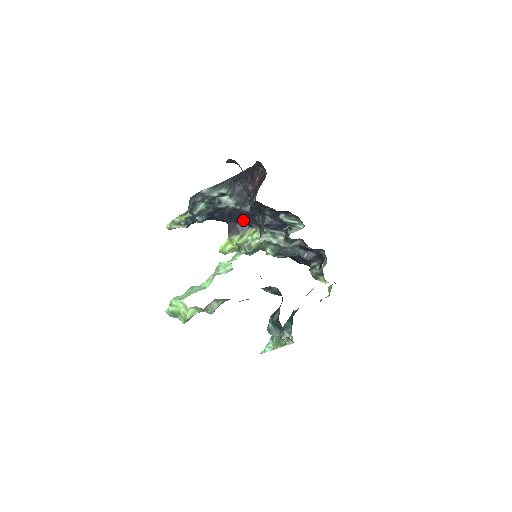
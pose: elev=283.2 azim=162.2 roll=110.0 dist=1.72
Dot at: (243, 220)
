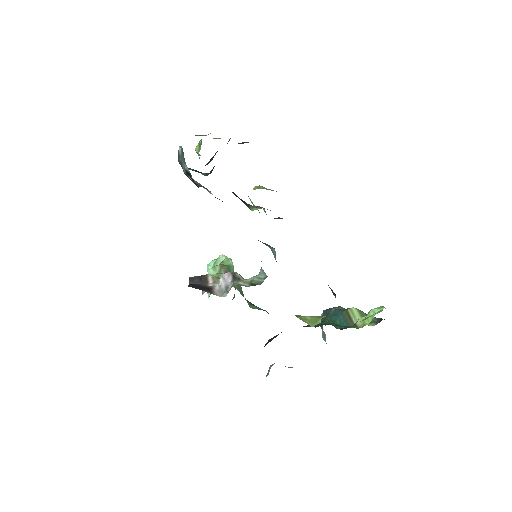
Dot at: occluded
